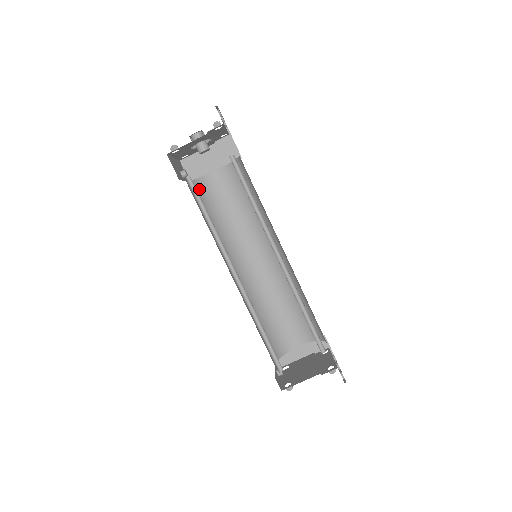
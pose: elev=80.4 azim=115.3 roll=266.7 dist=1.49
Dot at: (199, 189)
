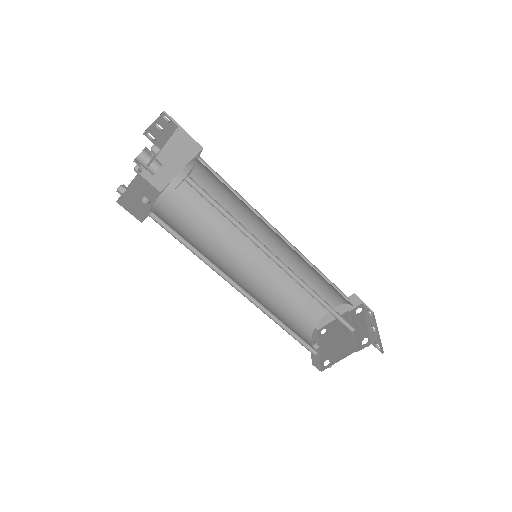
Dot at: (171, 201)
